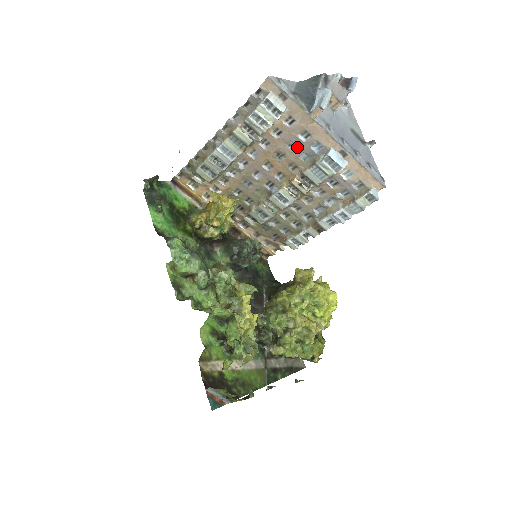
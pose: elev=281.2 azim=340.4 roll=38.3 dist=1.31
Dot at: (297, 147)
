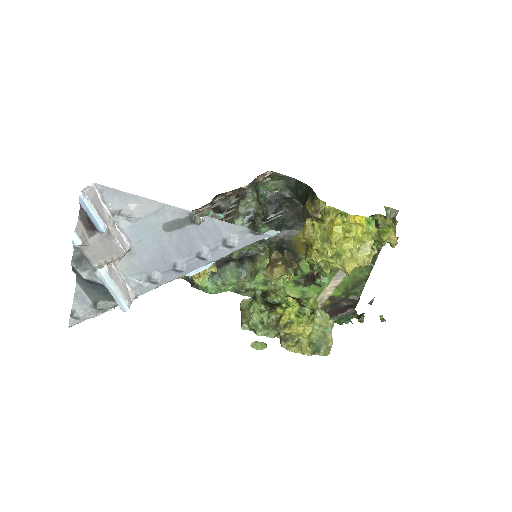
Dot at: occluded
